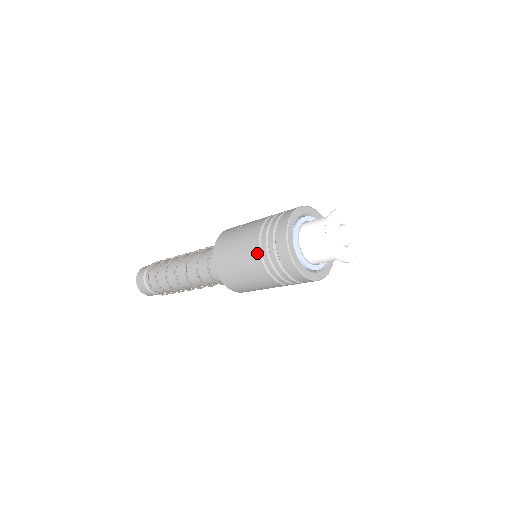
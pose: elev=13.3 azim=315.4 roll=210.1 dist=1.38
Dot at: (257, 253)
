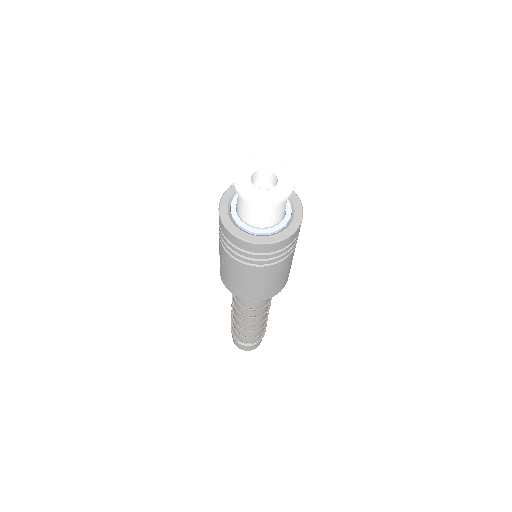
Dot at: (243, 266)
